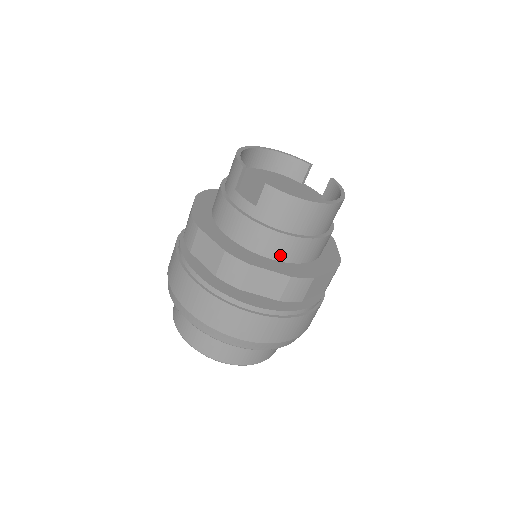
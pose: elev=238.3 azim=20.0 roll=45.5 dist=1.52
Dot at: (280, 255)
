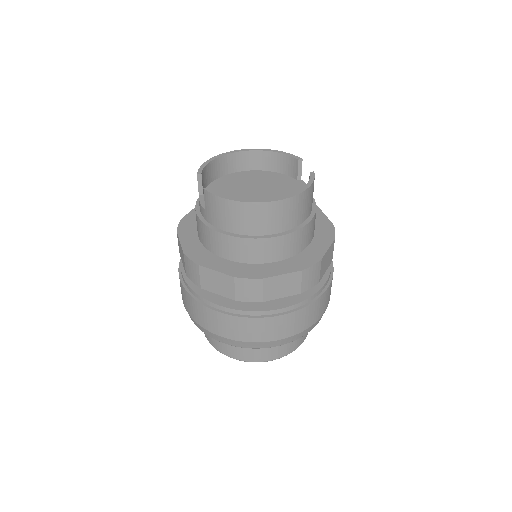
Dot at: (233, 256)
